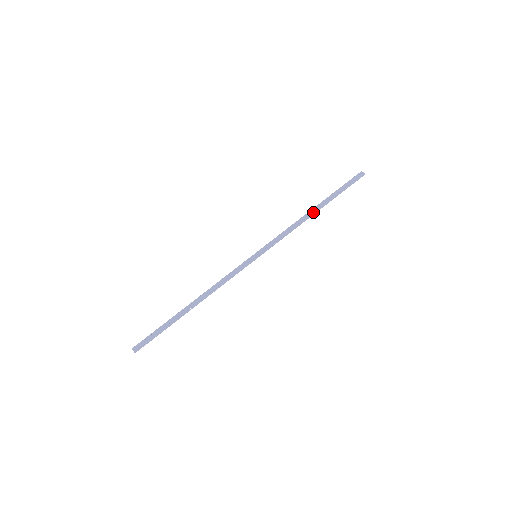
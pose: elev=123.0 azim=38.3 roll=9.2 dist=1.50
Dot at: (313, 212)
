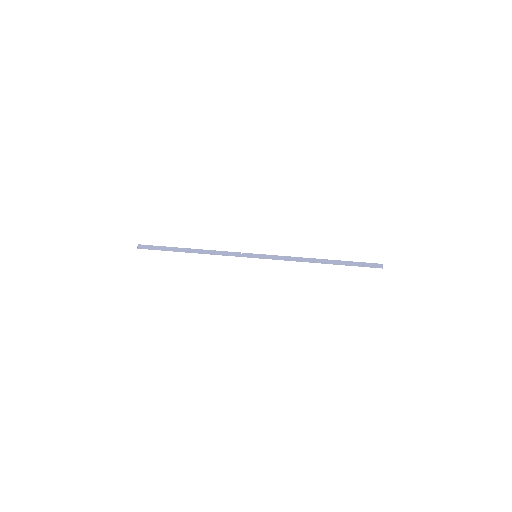
Dot at: (320, 261)
